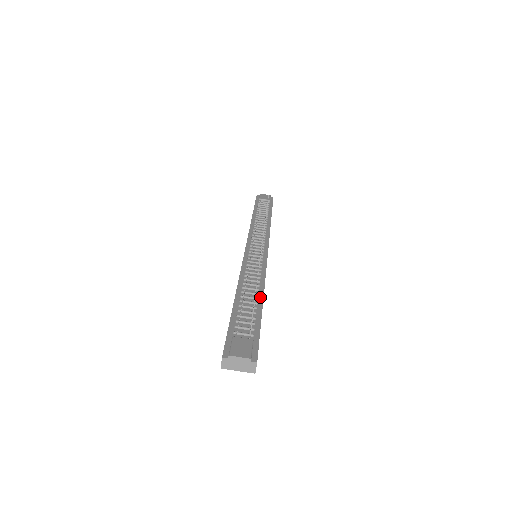
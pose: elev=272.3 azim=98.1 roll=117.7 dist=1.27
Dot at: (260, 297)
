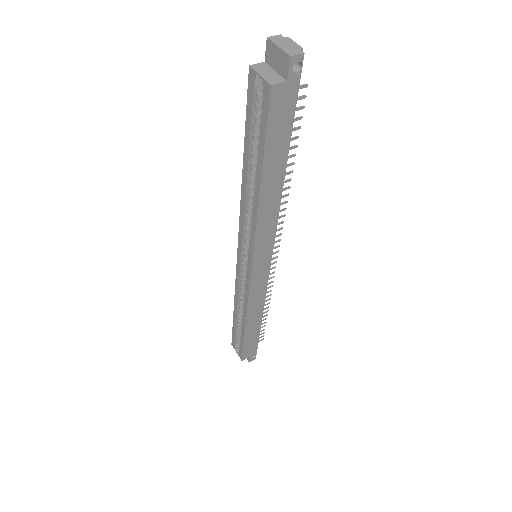
Dot at: (283, 172)
